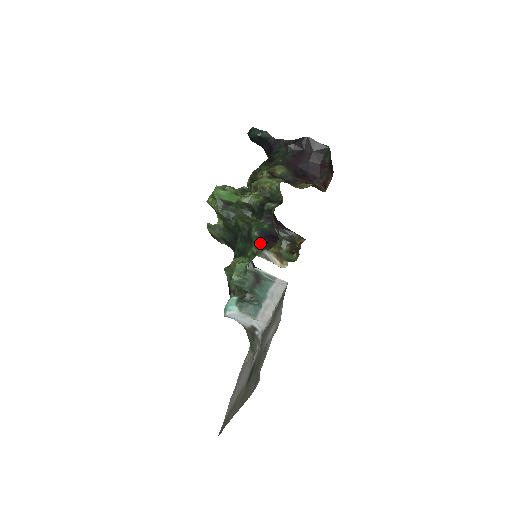
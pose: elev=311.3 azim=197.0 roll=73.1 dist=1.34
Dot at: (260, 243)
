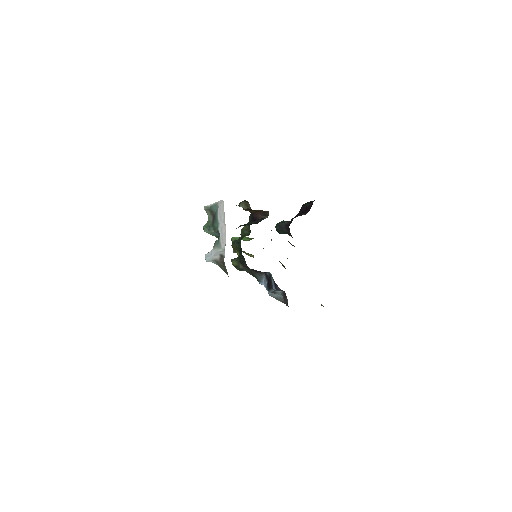
Dot at: occluded
